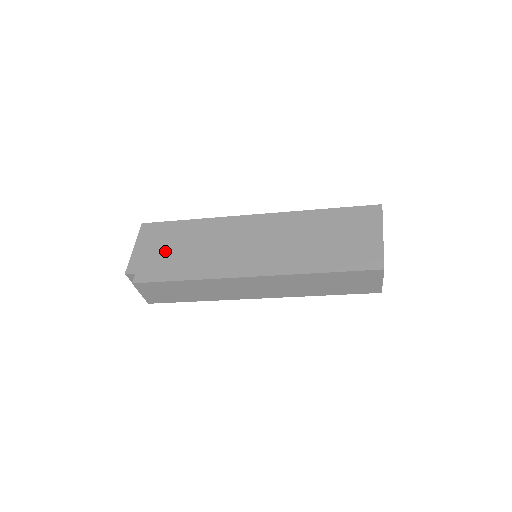
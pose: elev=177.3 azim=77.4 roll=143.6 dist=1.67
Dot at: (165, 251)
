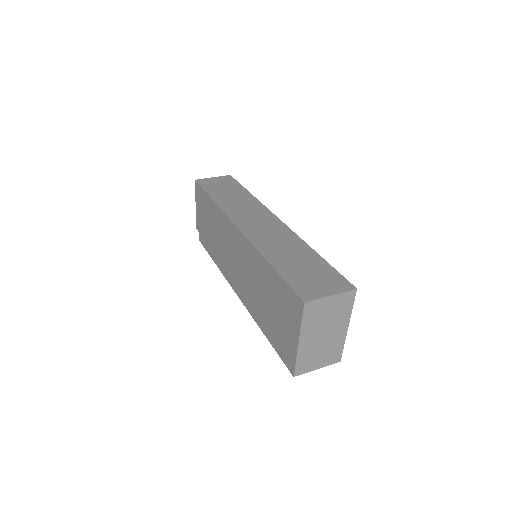
Dot at: (205, 223)
